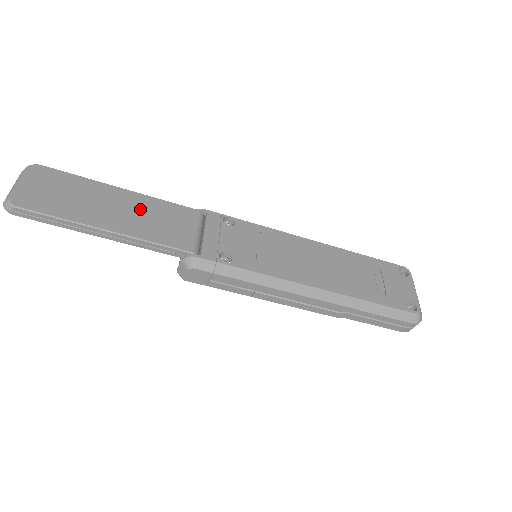
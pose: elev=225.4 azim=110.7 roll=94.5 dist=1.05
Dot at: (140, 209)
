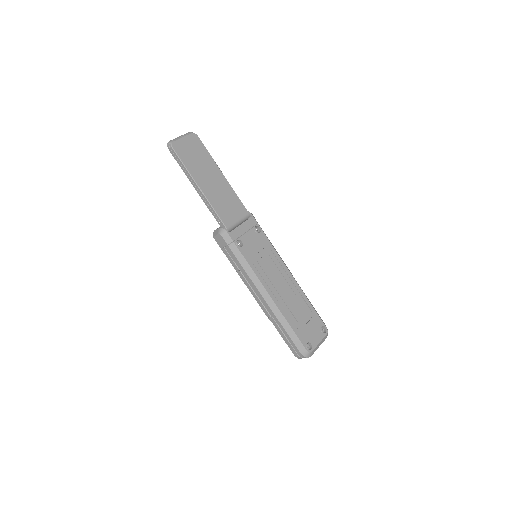
Dot at: (222, 190)
